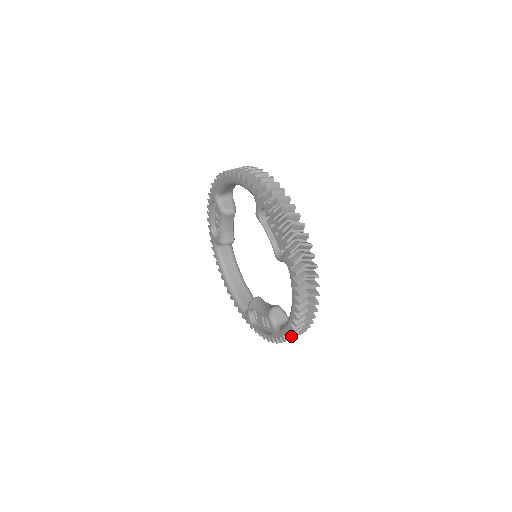
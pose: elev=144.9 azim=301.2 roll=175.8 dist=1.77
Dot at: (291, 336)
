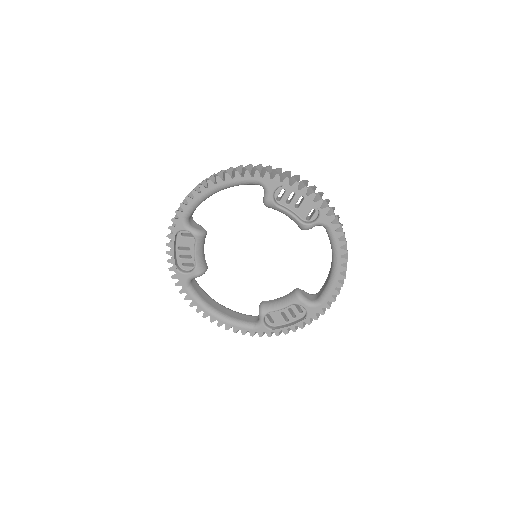
Dot at: (335, 297)
